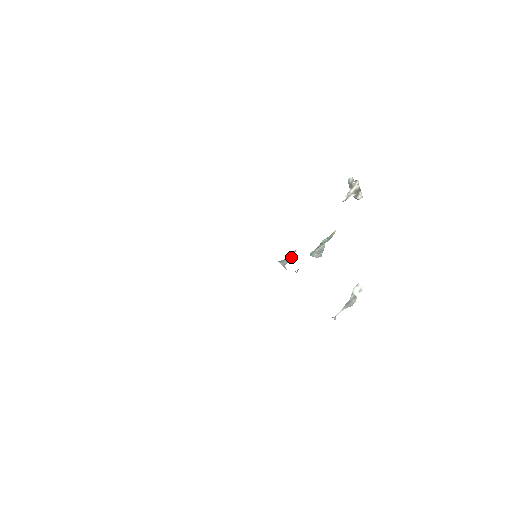
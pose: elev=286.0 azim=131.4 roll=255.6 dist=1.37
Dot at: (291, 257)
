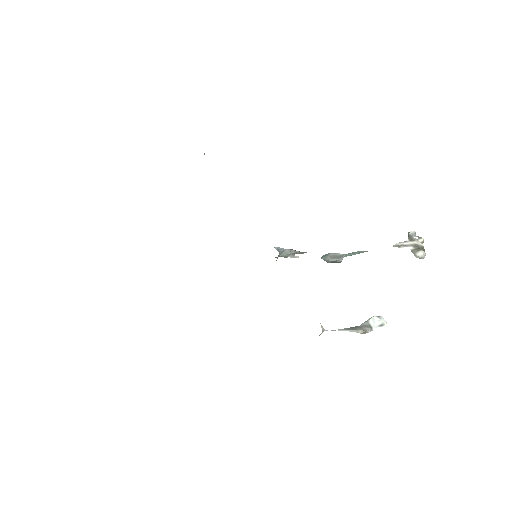
Dot at: (294, 252)
